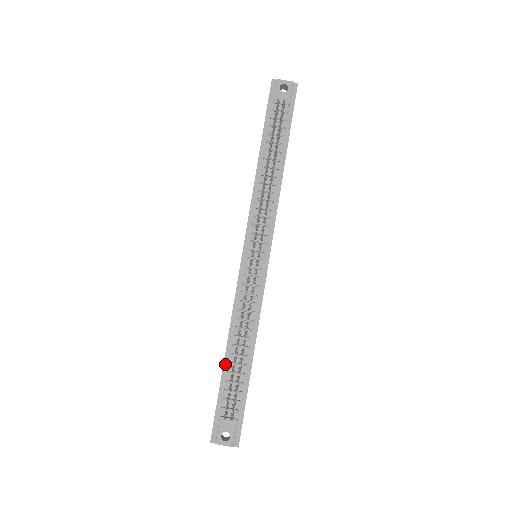
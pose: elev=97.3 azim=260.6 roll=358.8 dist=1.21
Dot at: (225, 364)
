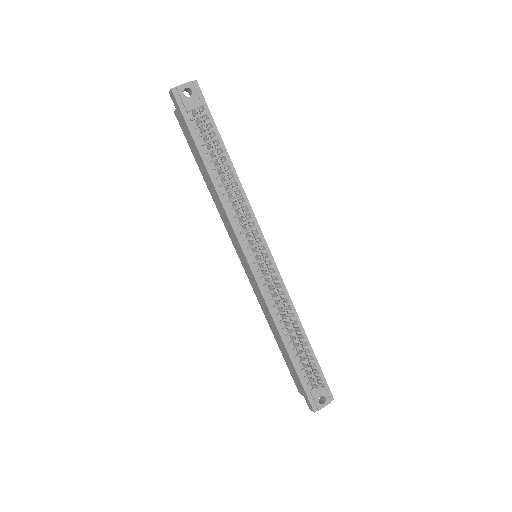
Dot at: (290, 353)
